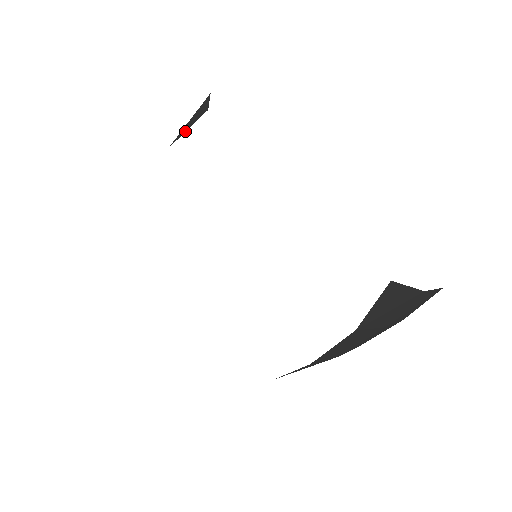
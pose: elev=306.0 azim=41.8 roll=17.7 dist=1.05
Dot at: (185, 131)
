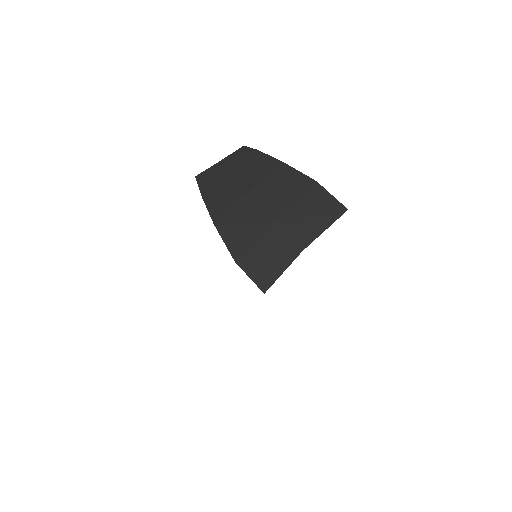
Dot at: (249, 275)
